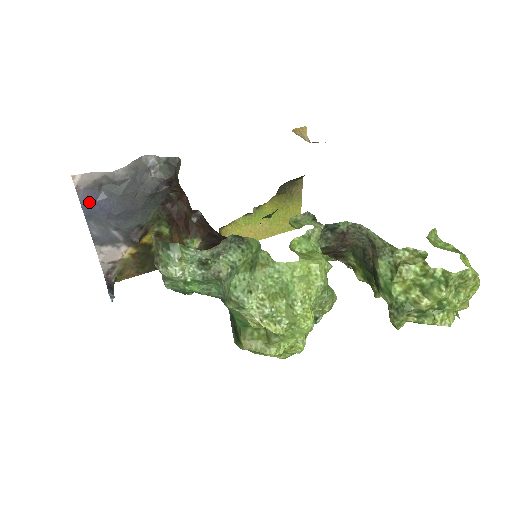
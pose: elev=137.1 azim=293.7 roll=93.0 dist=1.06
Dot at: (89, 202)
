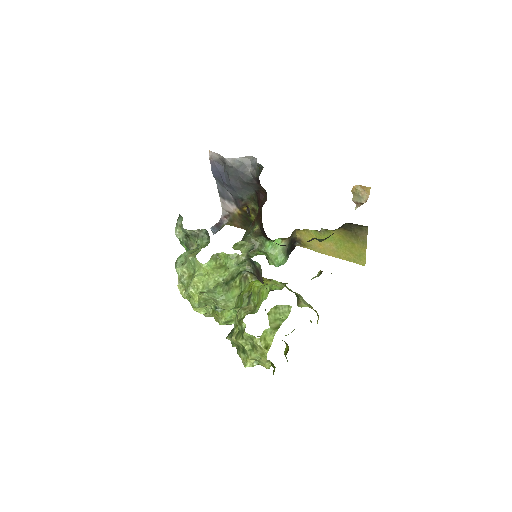
Dot at: (215, 170)
